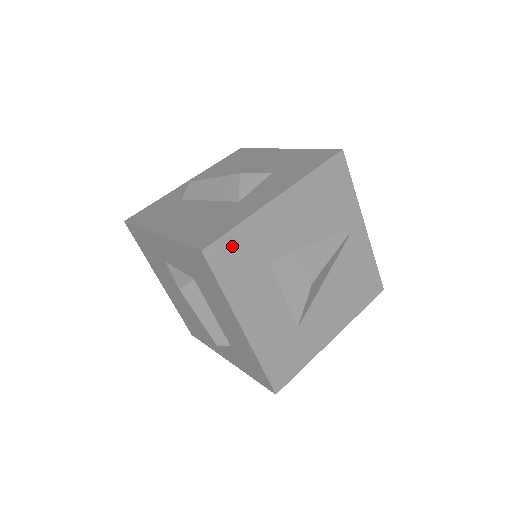
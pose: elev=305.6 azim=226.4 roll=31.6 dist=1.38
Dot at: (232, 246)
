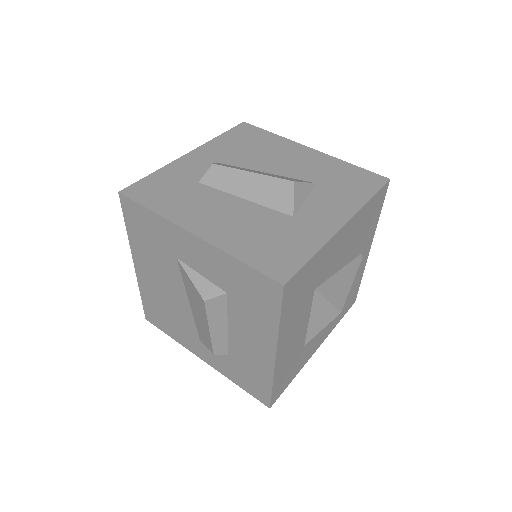
Dot at: (302, 277)
